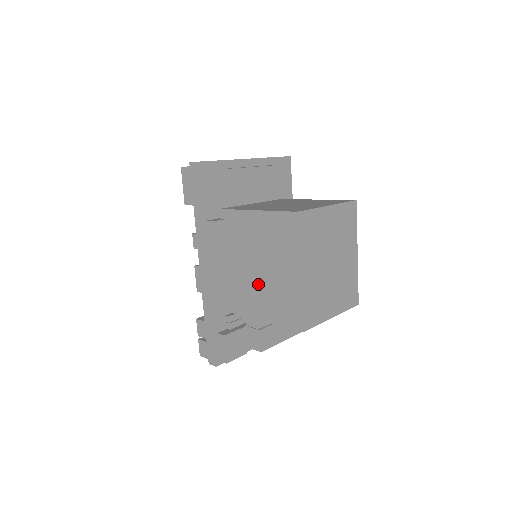
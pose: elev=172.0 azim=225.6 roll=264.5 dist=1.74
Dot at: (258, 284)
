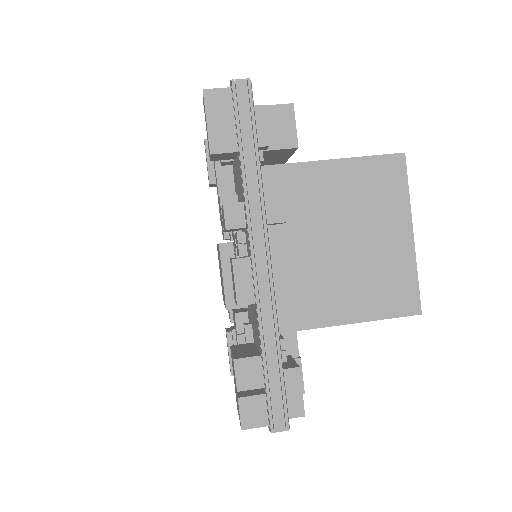
Dot at: (340, 268)
